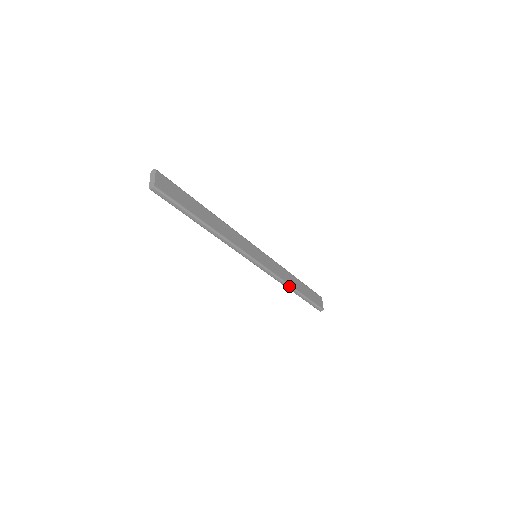
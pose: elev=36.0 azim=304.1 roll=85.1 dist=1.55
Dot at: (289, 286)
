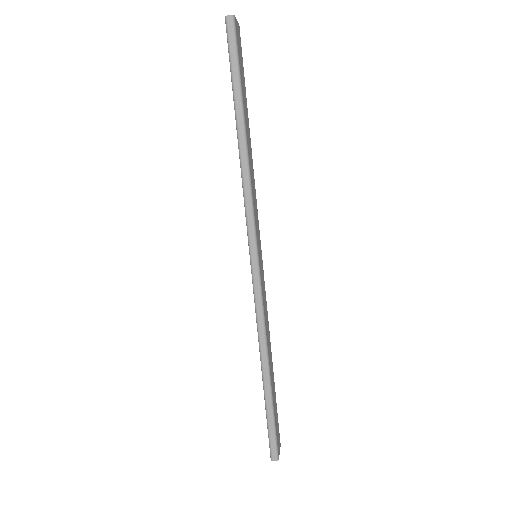
Dot at: (266, 350)
